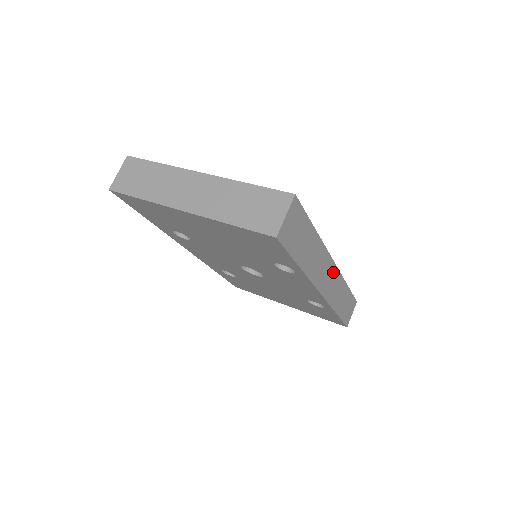
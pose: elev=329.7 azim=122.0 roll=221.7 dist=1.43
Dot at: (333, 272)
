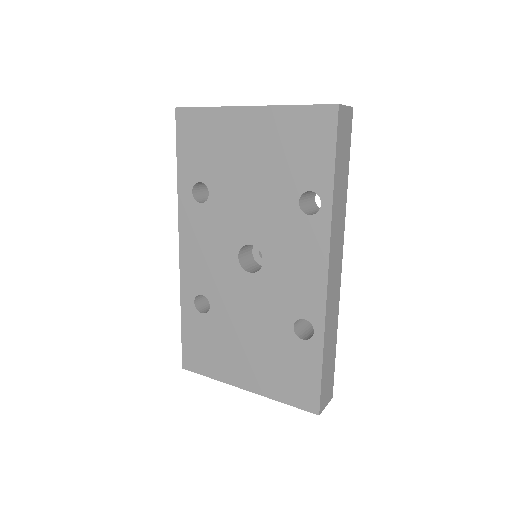
Dot at: (338, 274)
